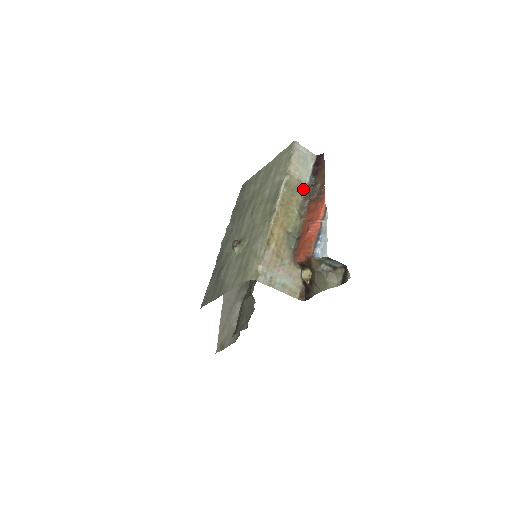
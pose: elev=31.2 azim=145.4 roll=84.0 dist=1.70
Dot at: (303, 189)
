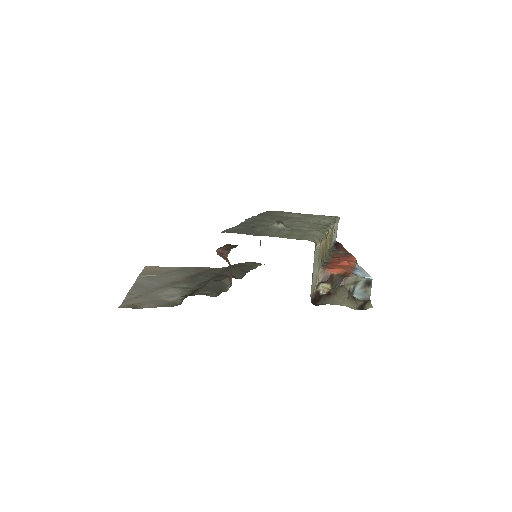
Dot at: (331, 244)
